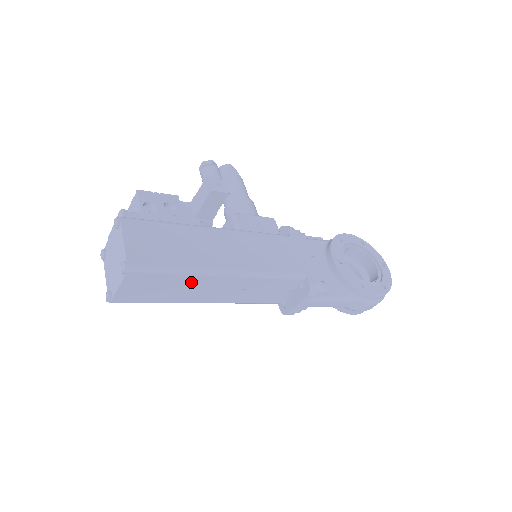
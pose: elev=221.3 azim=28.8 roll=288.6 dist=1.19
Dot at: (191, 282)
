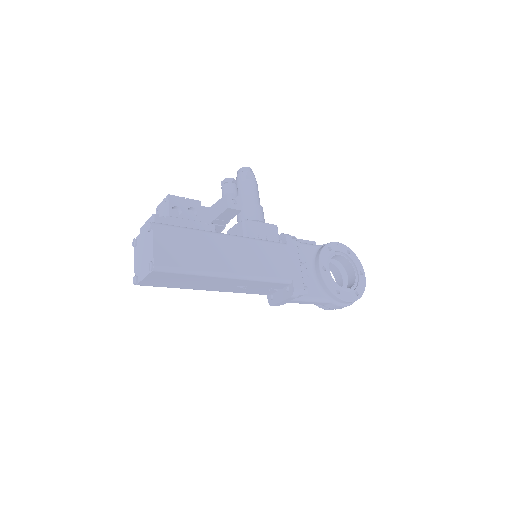
Dot at: (200, 279)
